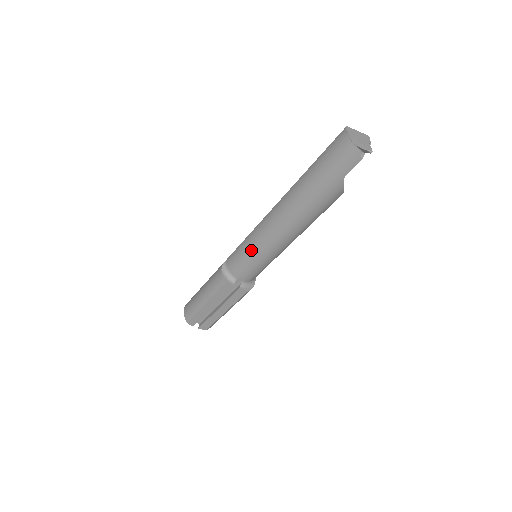
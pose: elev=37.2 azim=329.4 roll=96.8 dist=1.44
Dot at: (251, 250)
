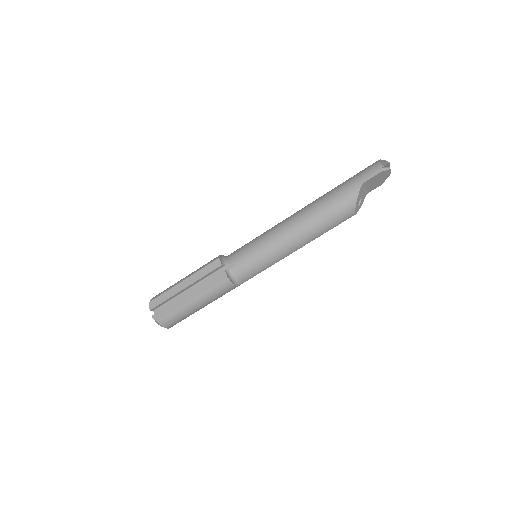
Dot at: (259, 238)
